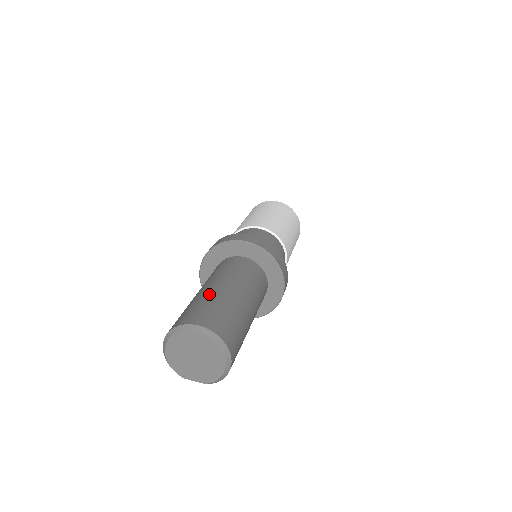
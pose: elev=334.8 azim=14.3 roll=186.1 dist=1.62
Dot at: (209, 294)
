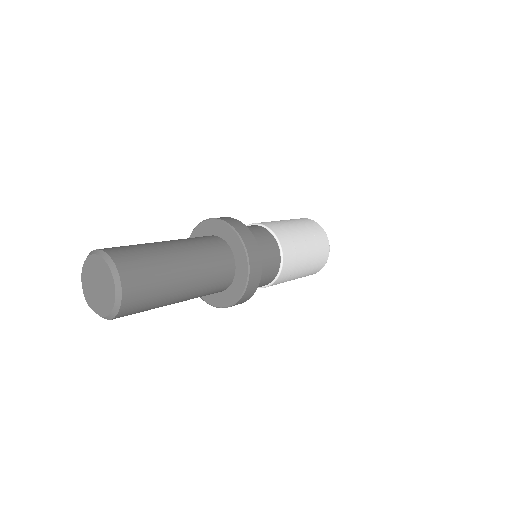
Dot at: (149, 243)
